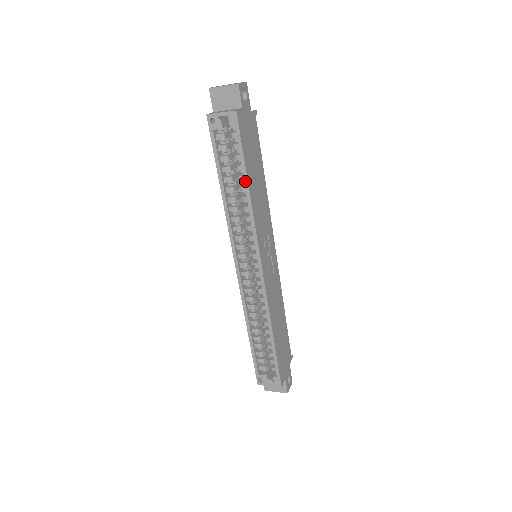
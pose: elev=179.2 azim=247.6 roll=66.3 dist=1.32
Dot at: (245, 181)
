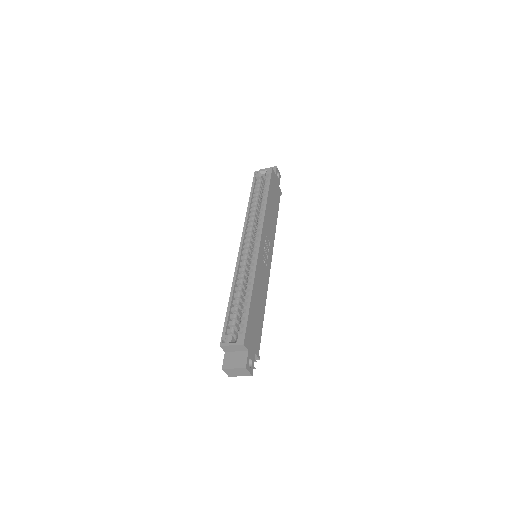
Dot at: (266, 196)
